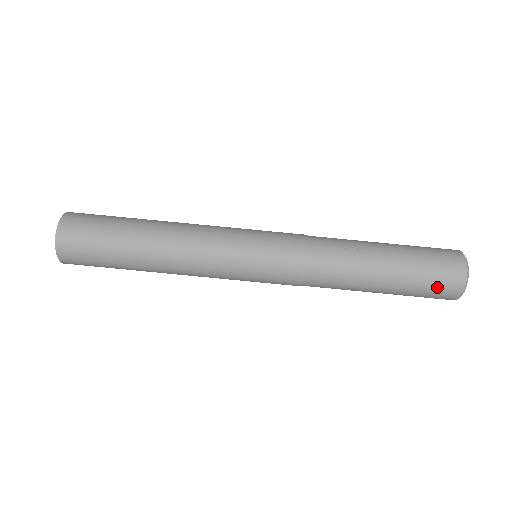
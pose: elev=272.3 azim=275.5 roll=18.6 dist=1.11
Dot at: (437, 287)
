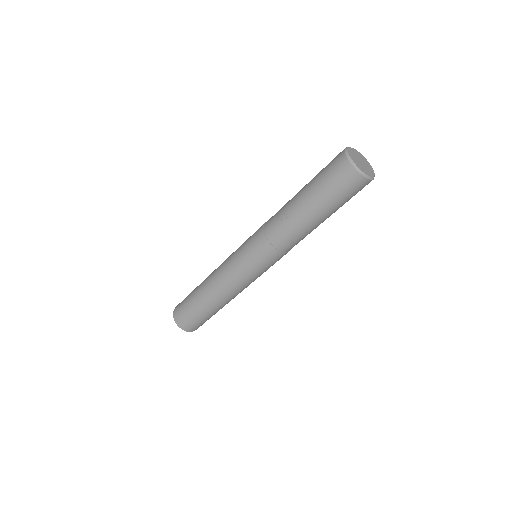
Dot at: (345, 188)
